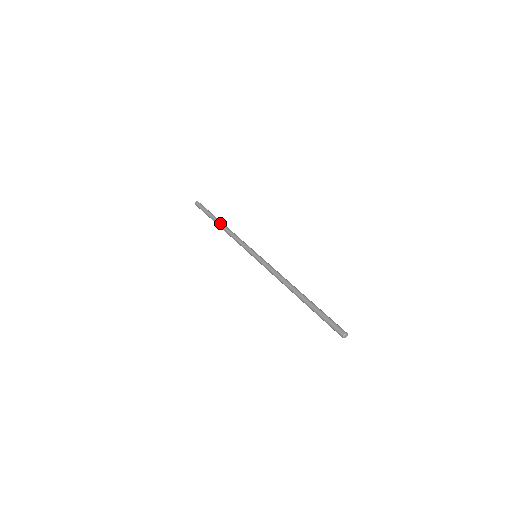
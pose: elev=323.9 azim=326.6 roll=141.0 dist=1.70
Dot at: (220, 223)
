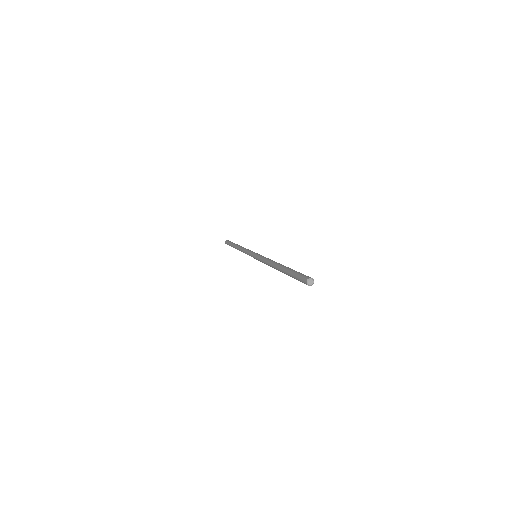
Dot at: (238, 245)
